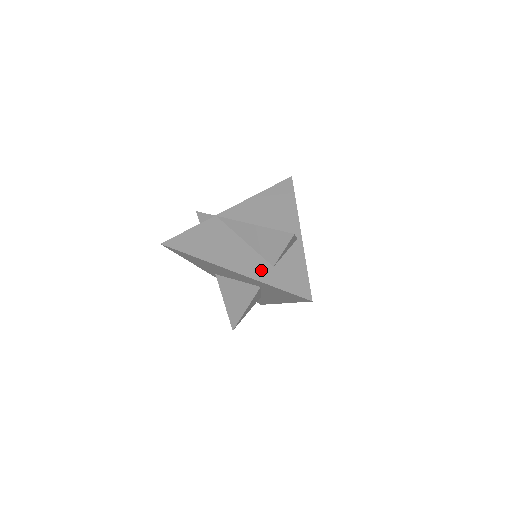
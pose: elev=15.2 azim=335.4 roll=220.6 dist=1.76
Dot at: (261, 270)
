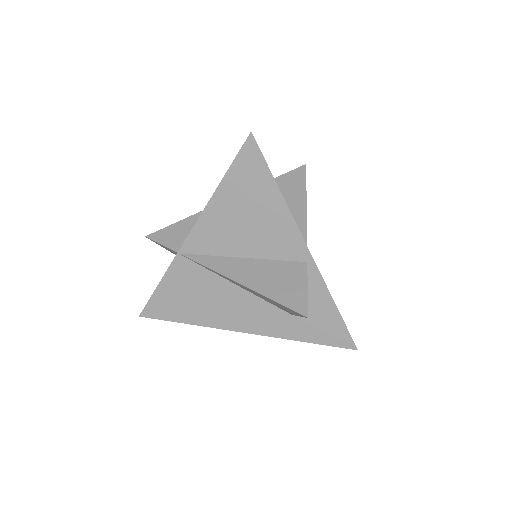
Dot at: (278, 323)
